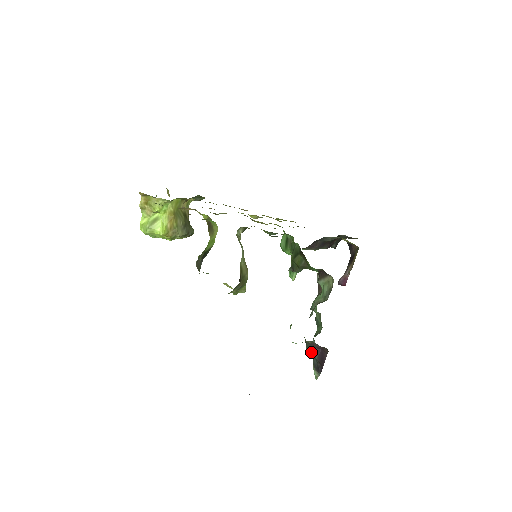
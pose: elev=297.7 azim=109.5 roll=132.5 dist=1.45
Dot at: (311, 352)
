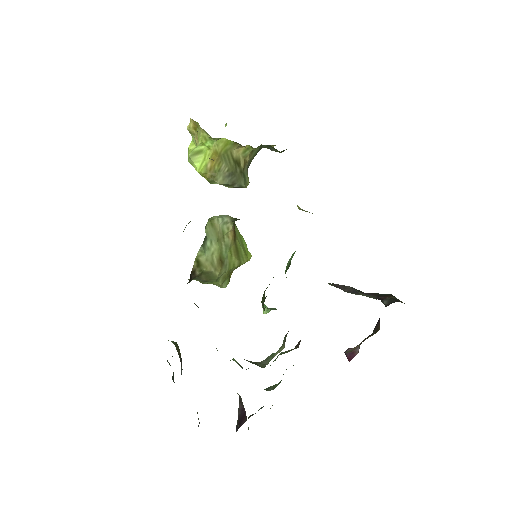
Dot at: occluded
